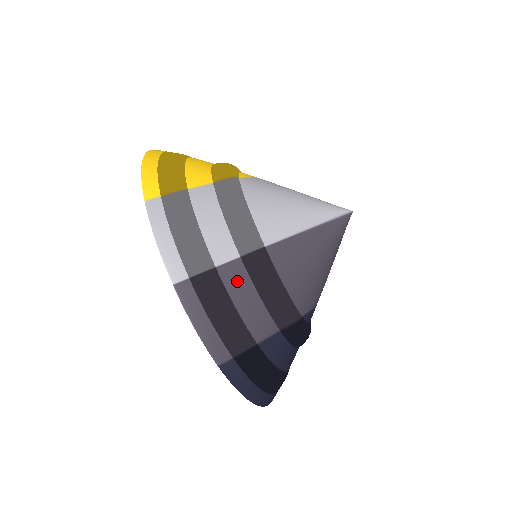
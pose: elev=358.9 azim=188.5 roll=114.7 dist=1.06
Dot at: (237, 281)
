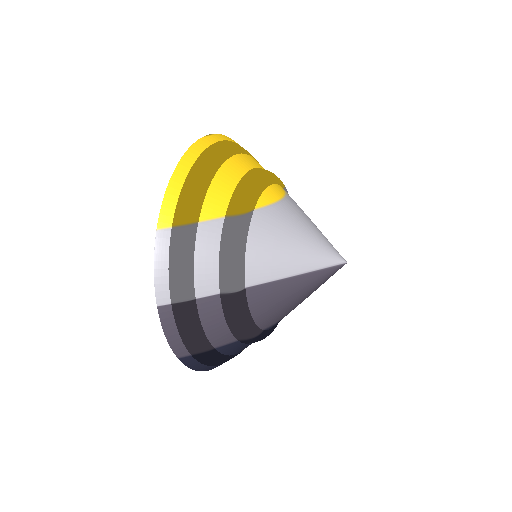
Dot at: (210, 311)
